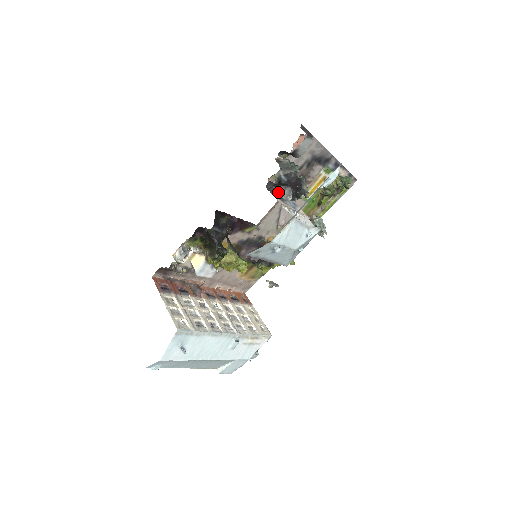
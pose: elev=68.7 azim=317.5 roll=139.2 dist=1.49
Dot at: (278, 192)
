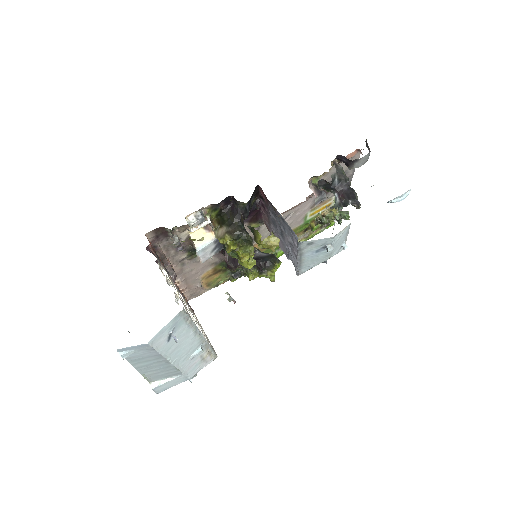
Dot at: (317, 195)
